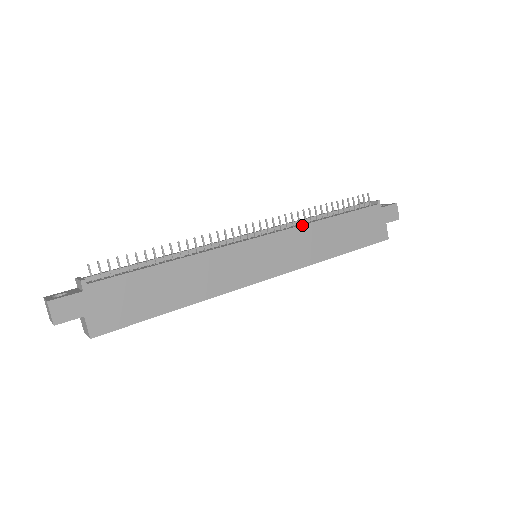
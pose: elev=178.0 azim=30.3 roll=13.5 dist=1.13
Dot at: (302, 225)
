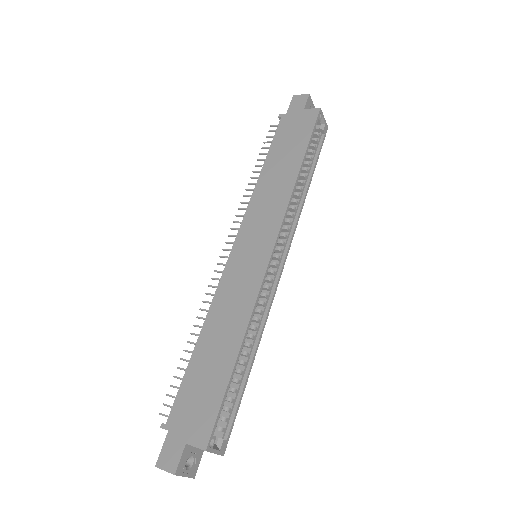
Dot at: (250, 201)
